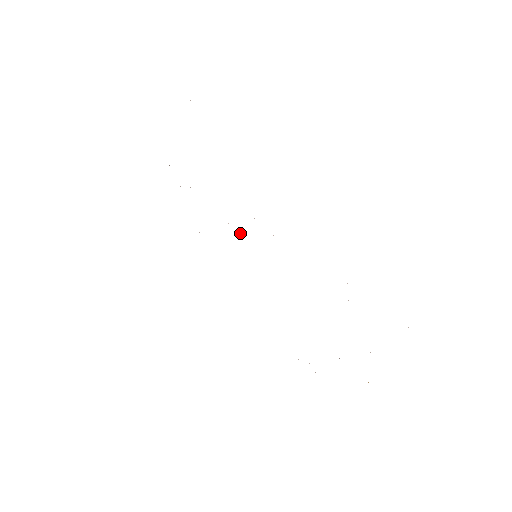
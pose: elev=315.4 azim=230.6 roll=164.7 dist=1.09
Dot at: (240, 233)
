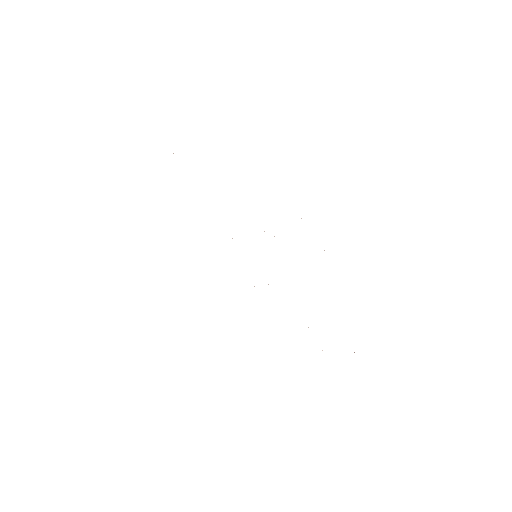
Dot at: occluded
